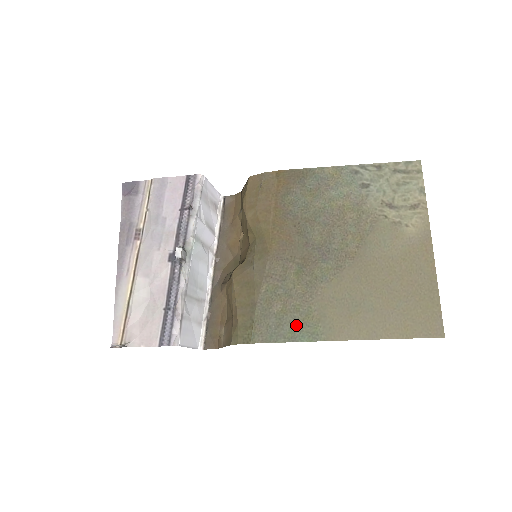
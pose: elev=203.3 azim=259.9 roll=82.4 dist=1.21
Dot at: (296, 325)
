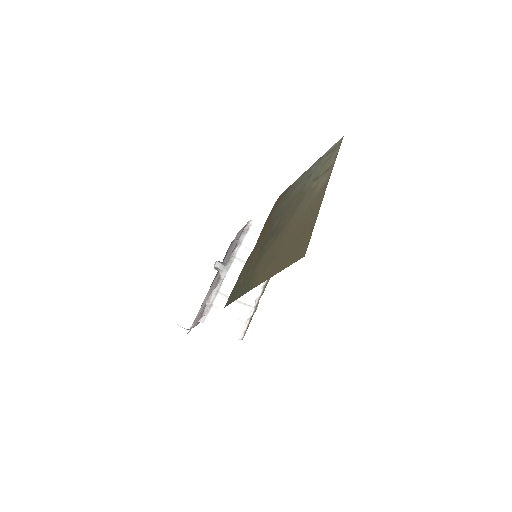
Dot at: (243, 287)
